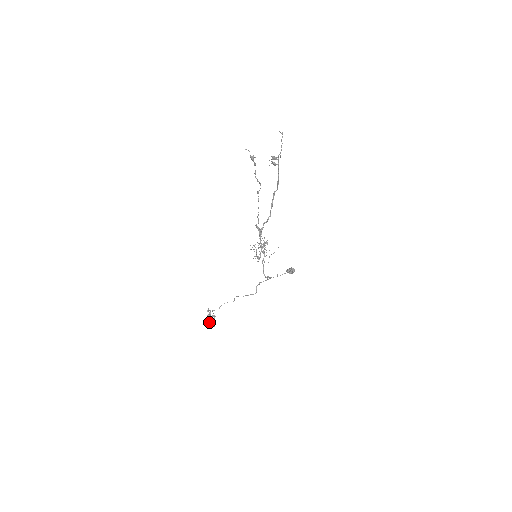
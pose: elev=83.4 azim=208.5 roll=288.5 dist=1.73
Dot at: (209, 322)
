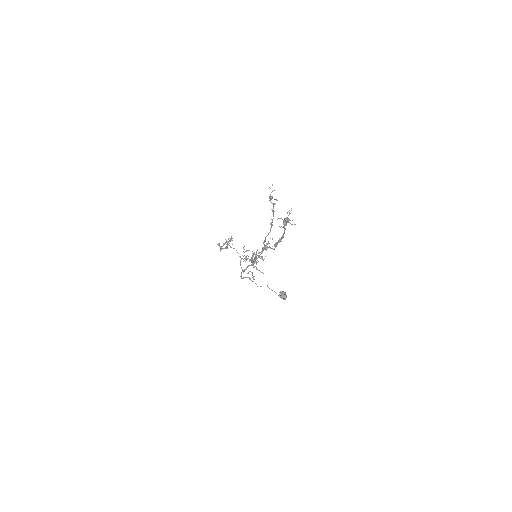
Dot at: (219, 246)
